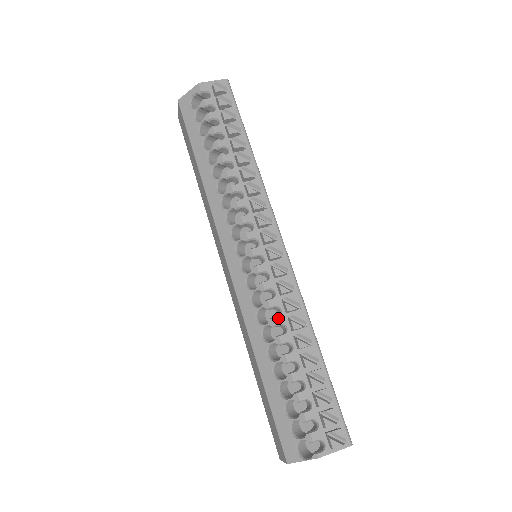
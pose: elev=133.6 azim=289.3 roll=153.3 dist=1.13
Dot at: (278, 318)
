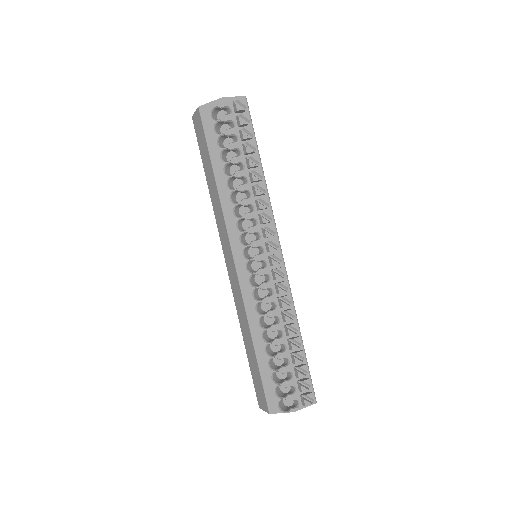
Dot at: (274, 311)
